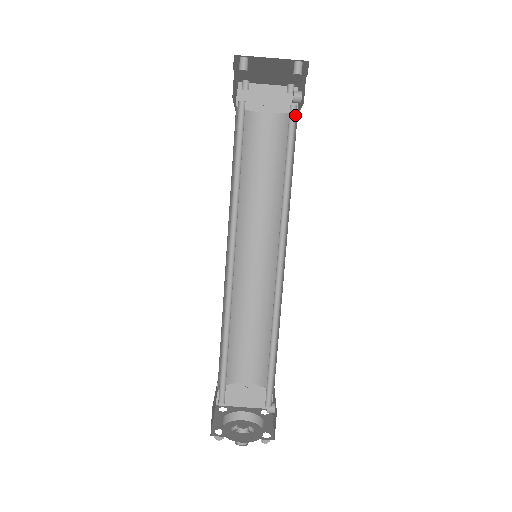
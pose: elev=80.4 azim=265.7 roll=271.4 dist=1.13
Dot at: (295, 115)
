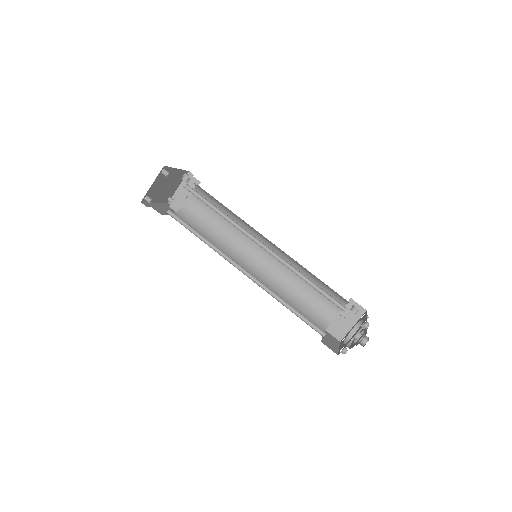
Dot at: (190, 187)
